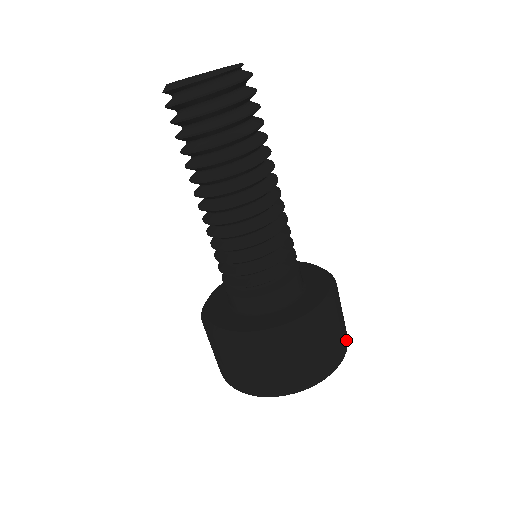
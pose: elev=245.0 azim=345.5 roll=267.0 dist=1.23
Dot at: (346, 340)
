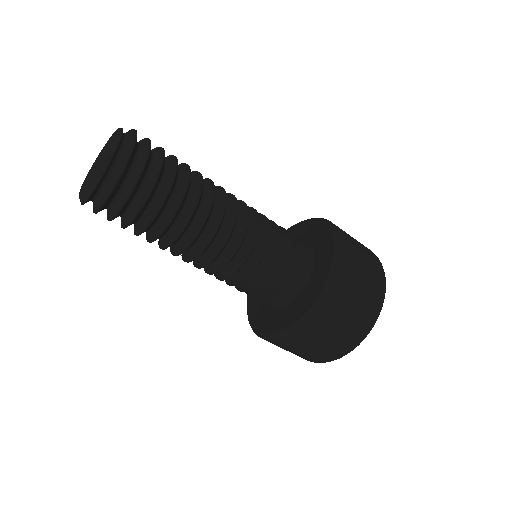
Dot at: occluded
